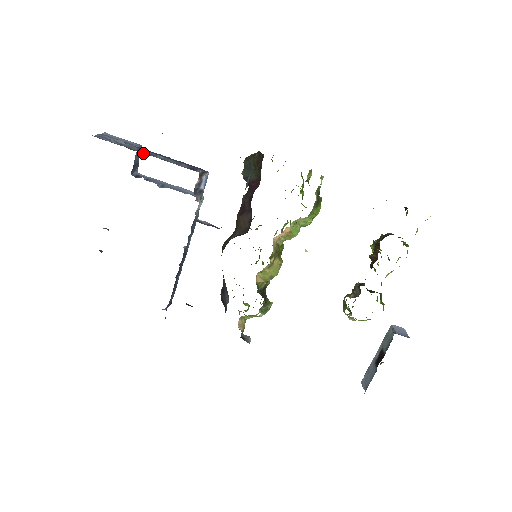
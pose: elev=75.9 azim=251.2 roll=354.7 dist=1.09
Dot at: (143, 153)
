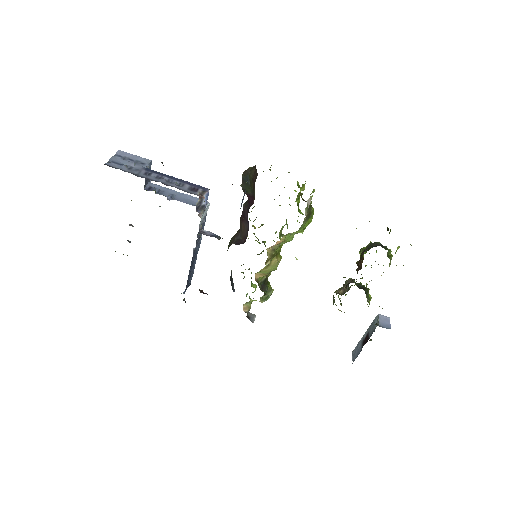
Dot at: (149, 179)
